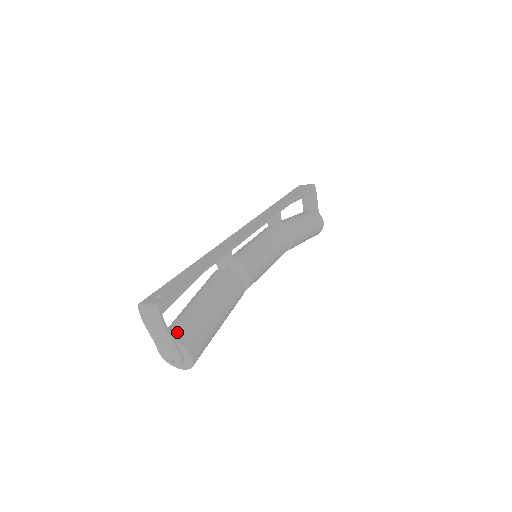
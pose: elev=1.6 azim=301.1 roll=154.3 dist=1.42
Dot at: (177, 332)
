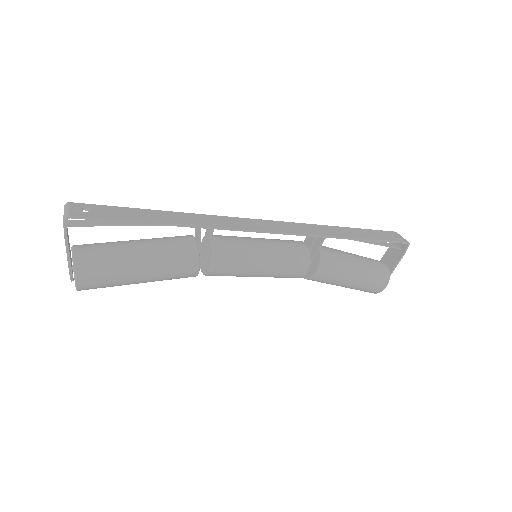
Dot at: (84, 252)
